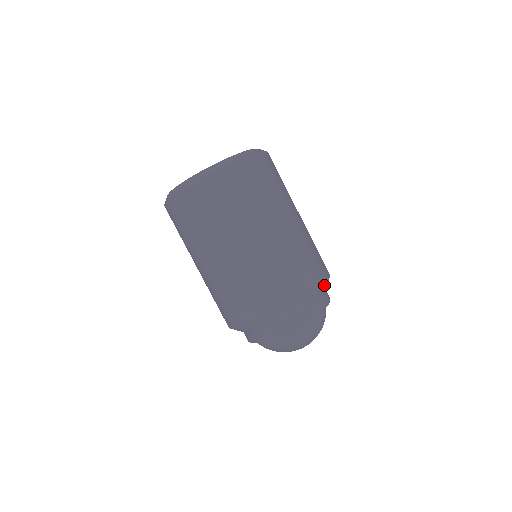
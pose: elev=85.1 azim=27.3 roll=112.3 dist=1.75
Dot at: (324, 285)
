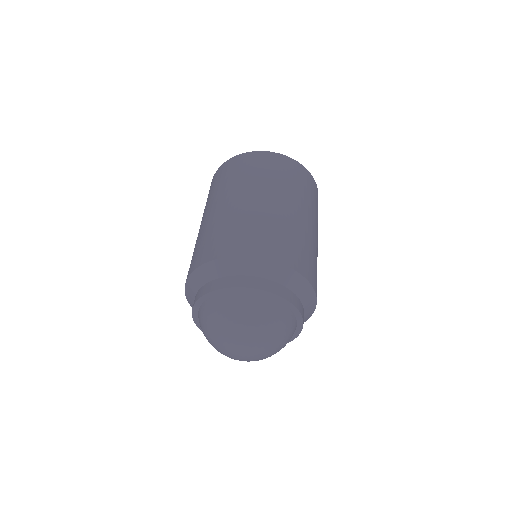
Dot at: (290, 270)
